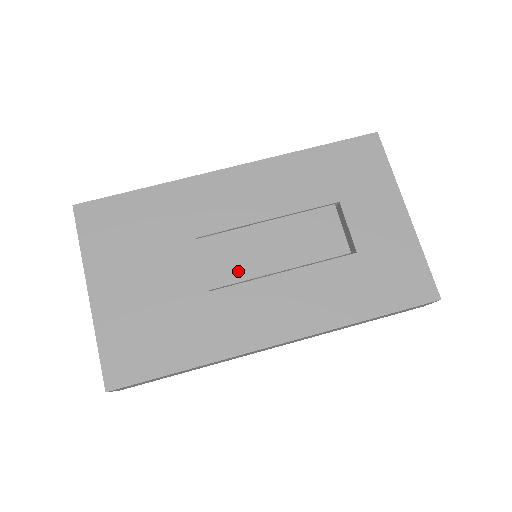
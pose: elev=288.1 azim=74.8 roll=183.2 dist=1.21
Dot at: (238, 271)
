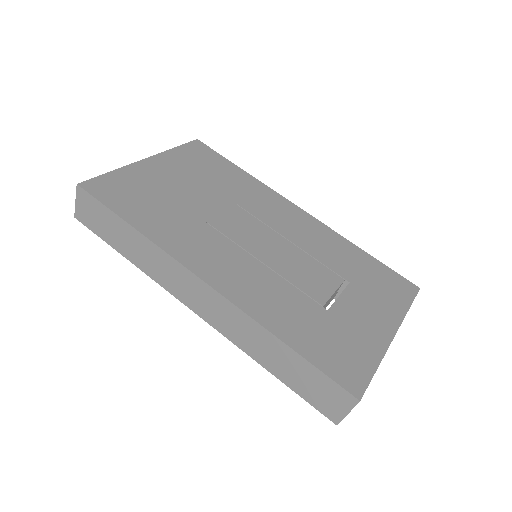
Dot at: (237, 235)
